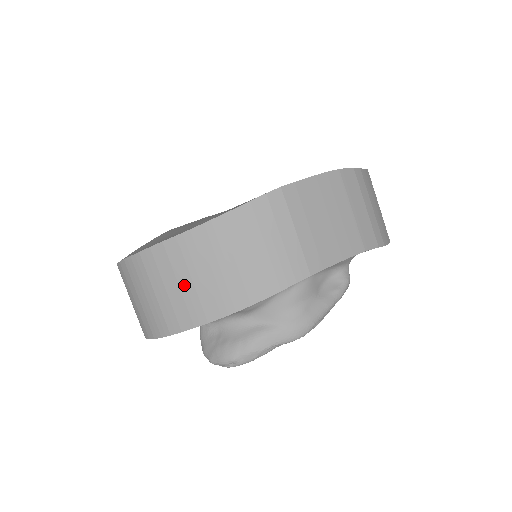
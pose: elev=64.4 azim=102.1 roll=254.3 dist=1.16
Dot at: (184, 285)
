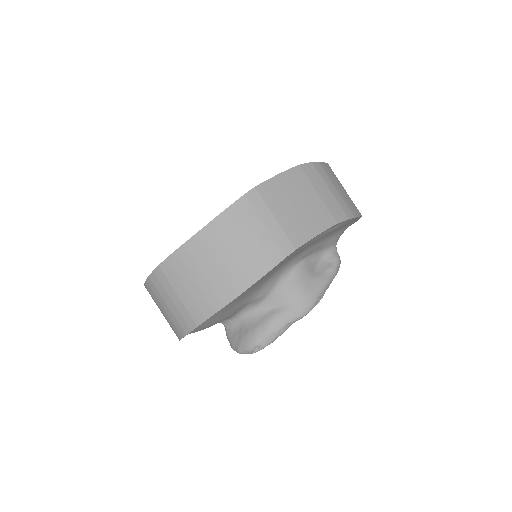
Dot at: (198, 281)
